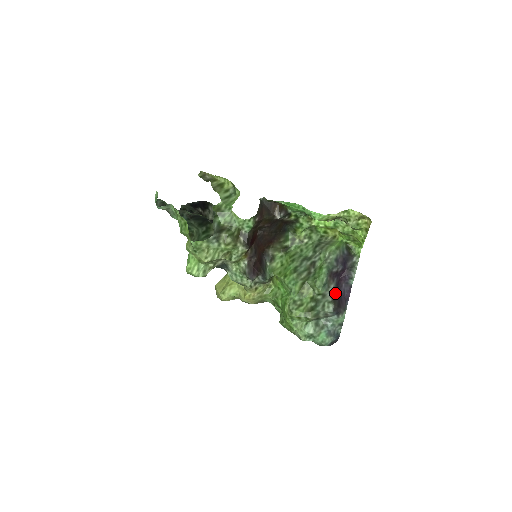
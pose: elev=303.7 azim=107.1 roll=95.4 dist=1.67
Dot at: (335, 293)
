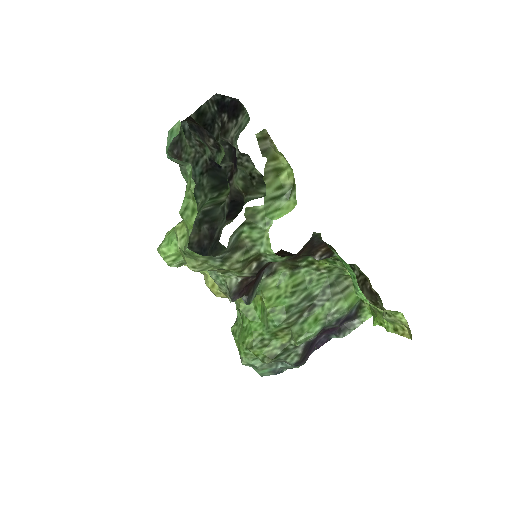
Dot at: (310, 344)
